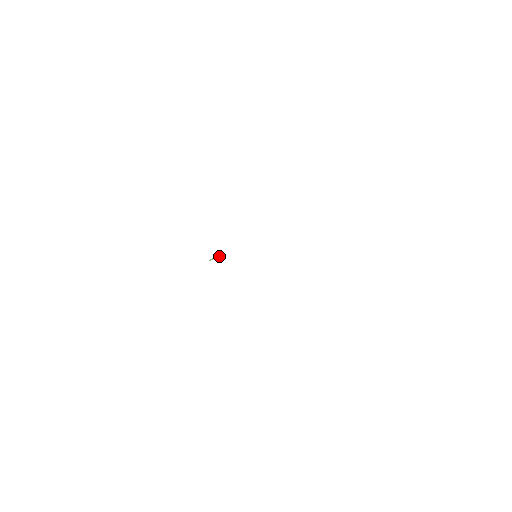
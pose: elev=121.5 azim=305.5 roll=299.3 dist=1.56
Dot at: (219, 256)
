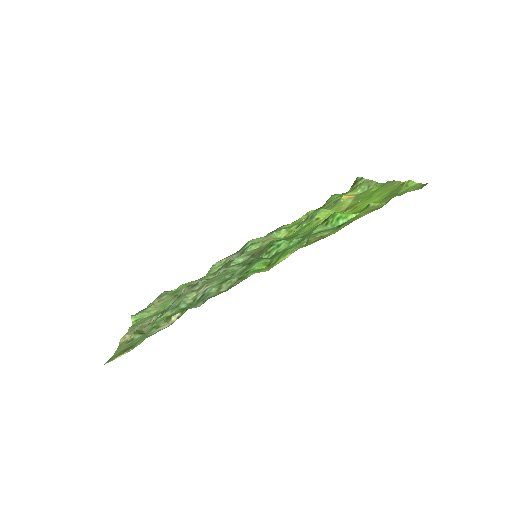
Dot at: (216, 276)
